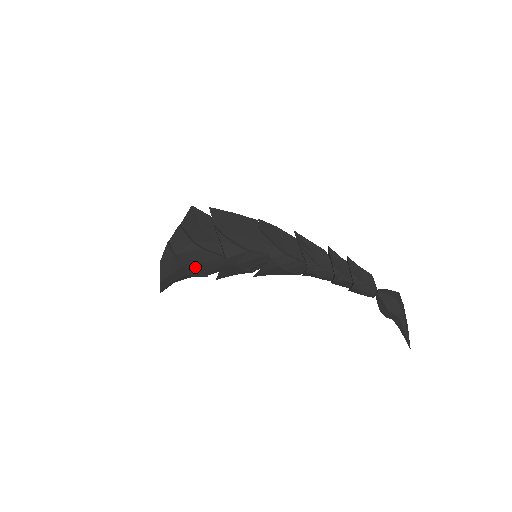
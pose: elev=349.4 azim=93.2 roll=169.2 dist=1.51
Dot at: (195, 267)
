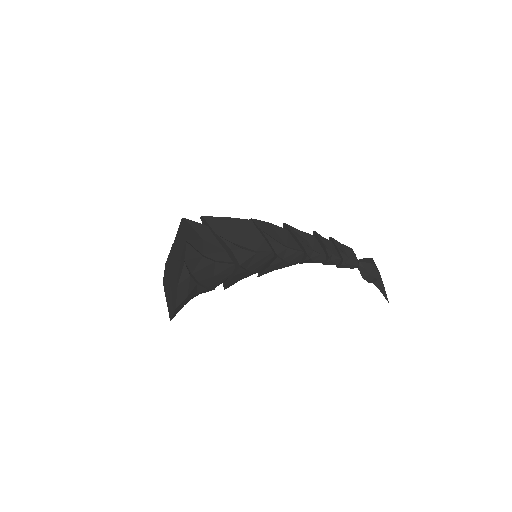
Dot at: (207, 282)
